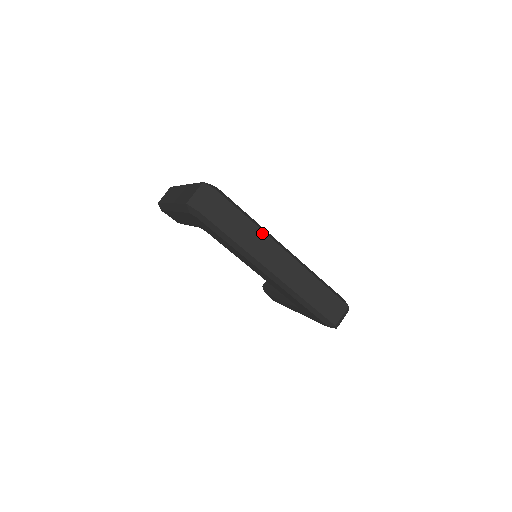
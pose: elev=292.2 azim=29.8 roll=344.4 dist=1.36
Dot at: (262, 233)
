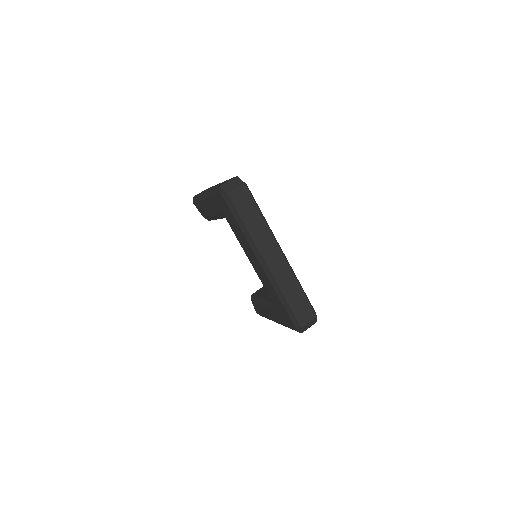
Dot at: (268, 229)
